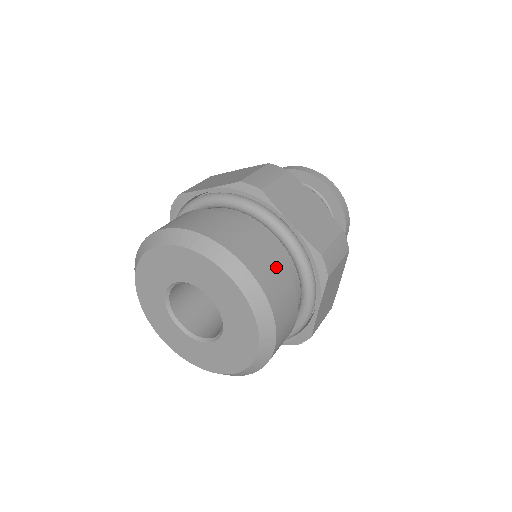
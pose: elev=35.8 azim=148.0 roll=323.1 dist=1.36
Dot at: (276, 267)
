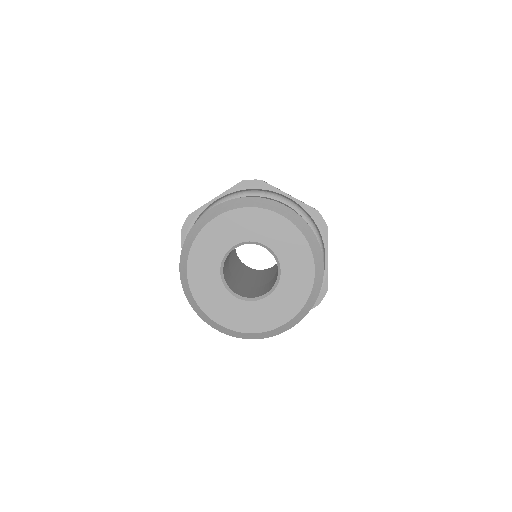
Dot at: occluded
